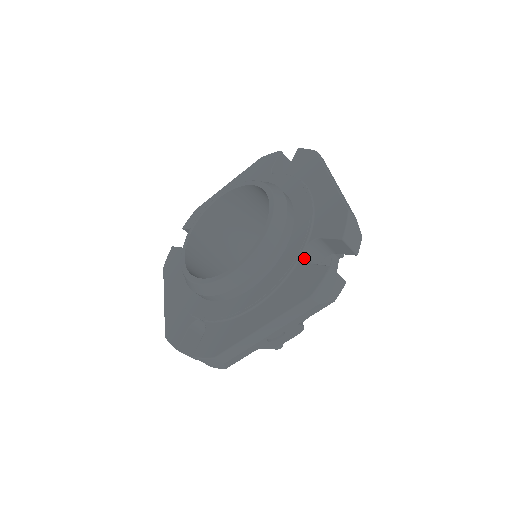
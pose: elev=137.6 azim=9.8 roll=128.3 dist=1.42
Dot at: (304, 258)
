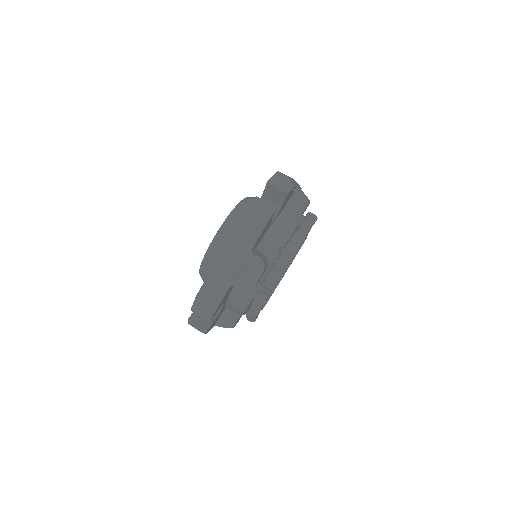
Dot at: occluded
